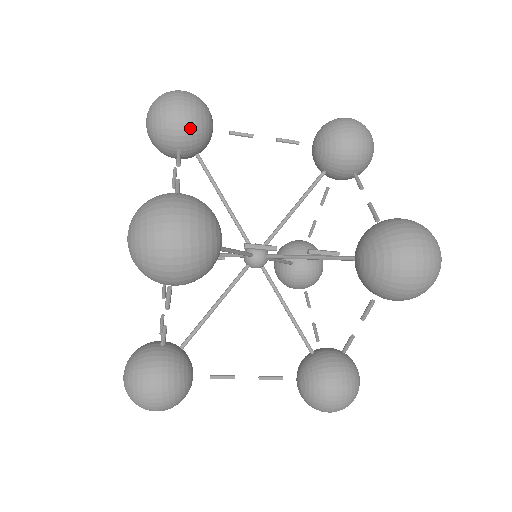
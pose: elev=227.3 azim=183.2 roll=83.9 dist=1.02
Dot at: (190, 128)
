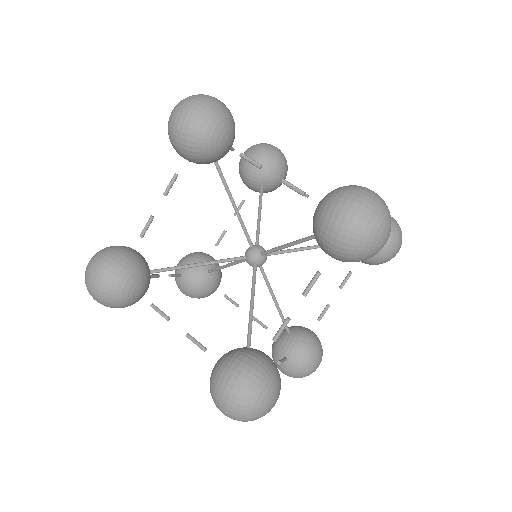
Dot at: (266, 158)
